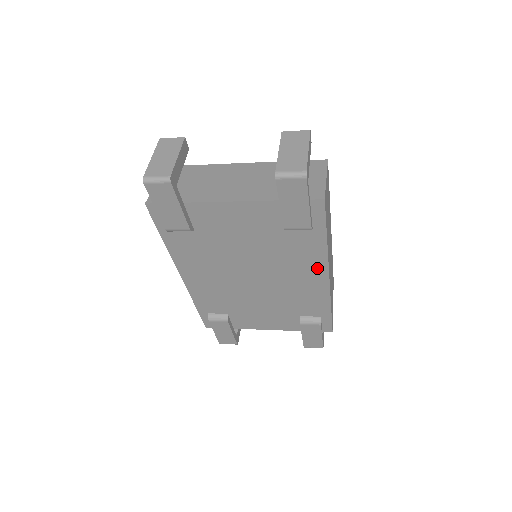
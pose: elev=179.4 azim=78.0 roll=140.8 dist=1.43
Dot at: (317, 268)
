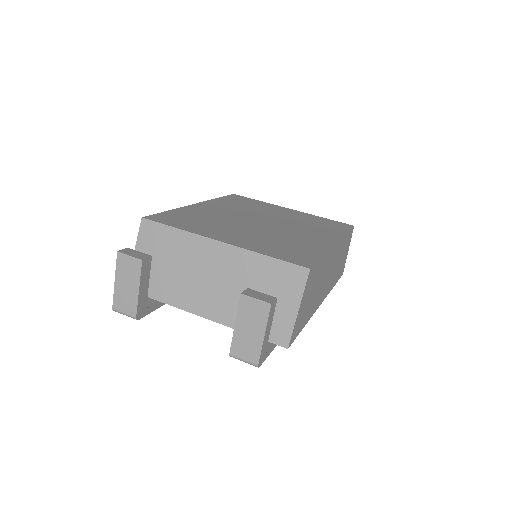
Dot at: occluded
